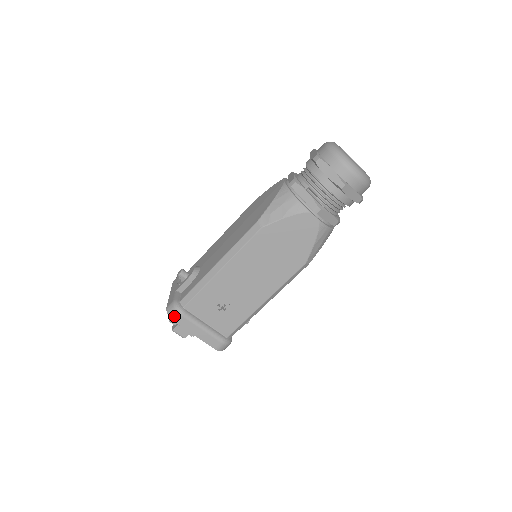
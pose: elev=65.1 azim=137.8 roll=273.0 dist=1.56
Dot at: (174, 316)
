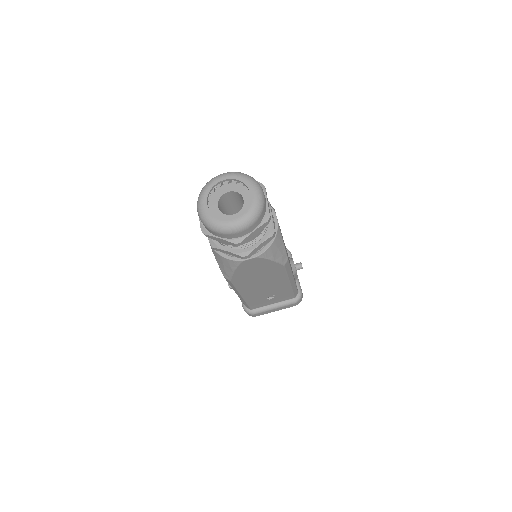
Dot at: (252, 316)
